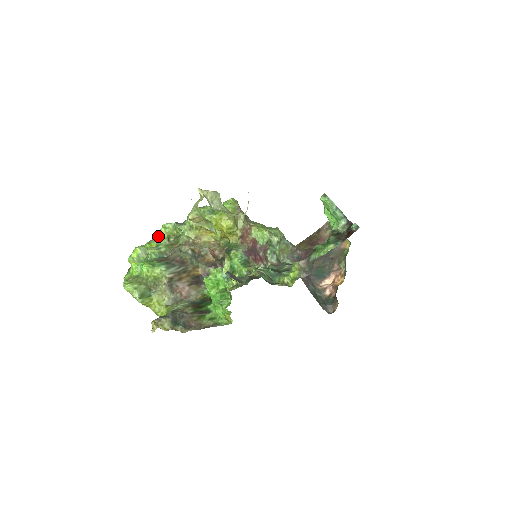
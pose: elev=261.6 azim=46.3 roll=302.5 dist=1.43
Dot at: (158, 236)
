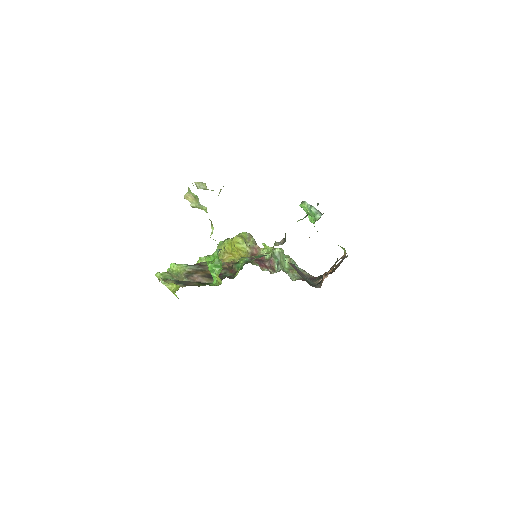
Dot at: occluded
